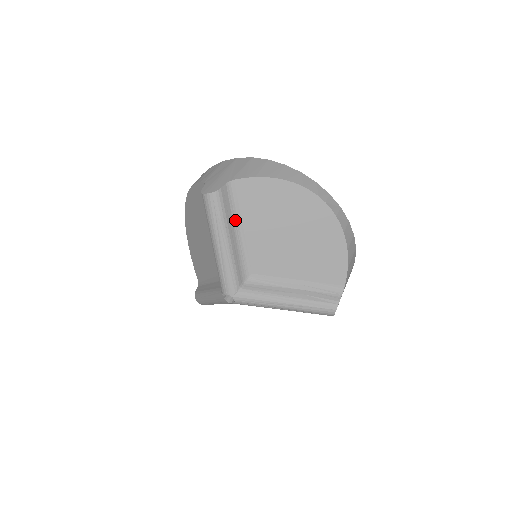
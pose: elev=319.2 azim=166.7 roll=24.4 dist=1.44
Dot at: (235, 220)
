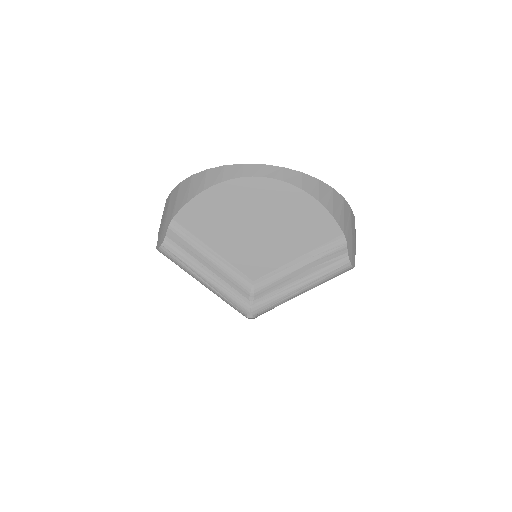
Dot at: (201, 250)
